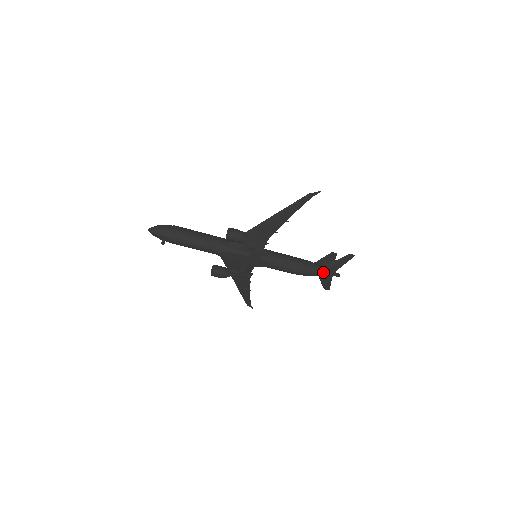
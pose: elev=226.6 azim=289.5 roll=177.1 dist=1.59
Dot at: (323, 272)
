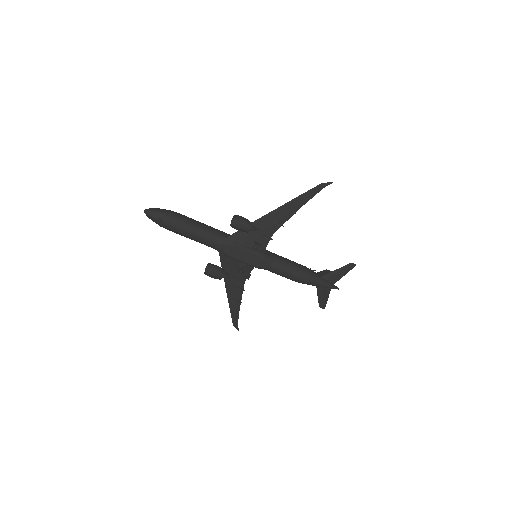
Dot at: (323, 281)
